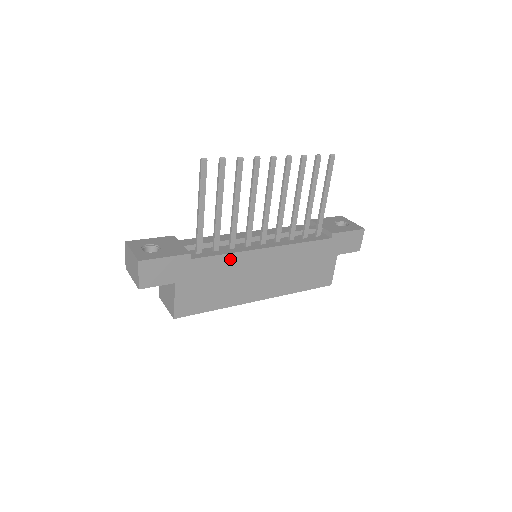
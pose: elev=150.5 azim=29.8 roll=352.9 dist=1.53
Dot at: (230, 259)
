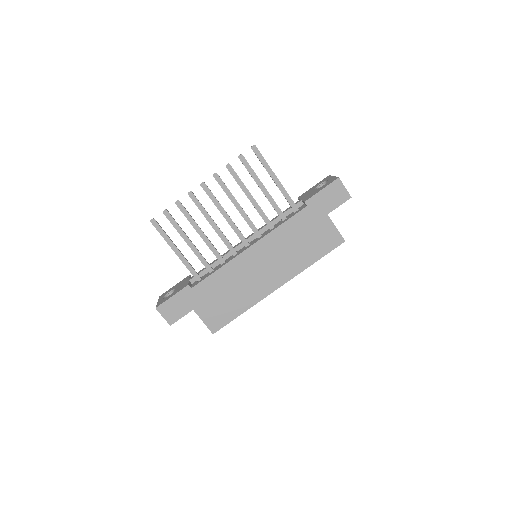
Dot at: (223, 272)
